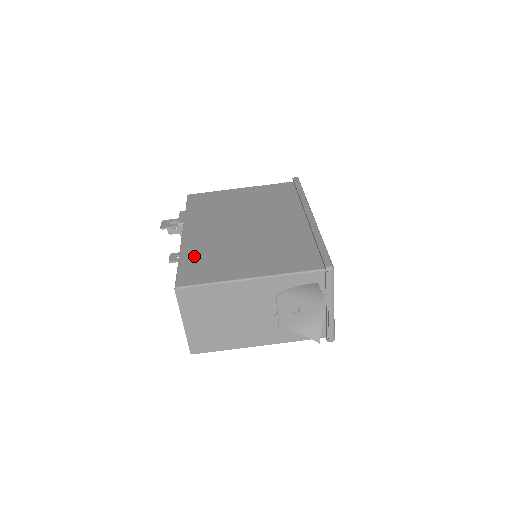
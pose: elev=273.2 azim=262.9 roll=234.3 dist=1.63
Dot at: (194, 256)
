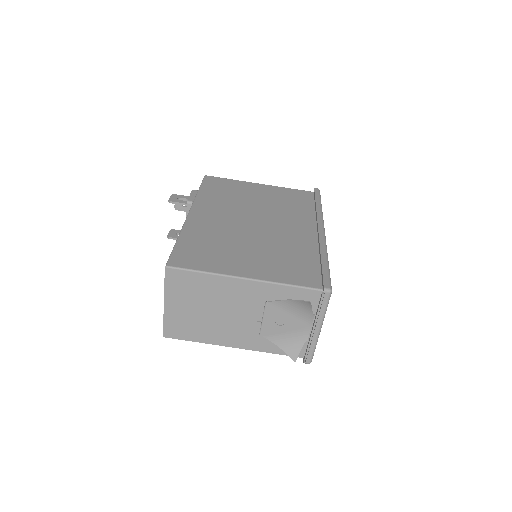
Dot at: (194, 239)
